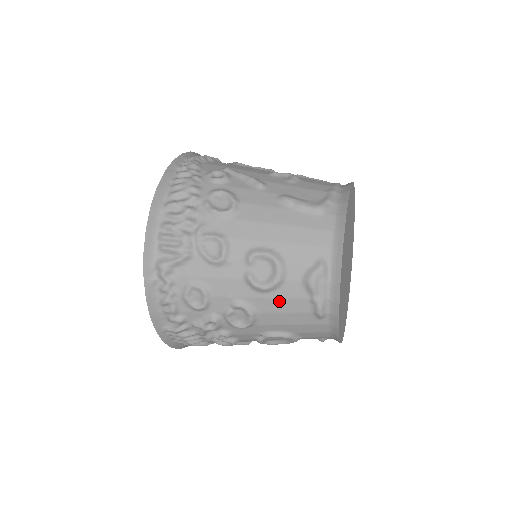
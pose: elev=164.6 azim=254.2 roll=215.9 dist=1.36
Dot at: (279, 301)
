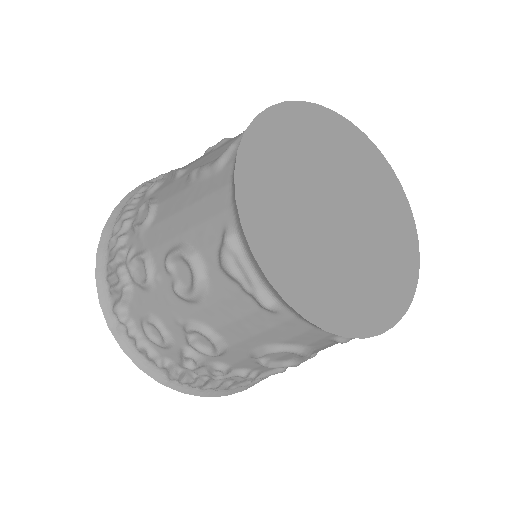
Dot at: (219, 307)
